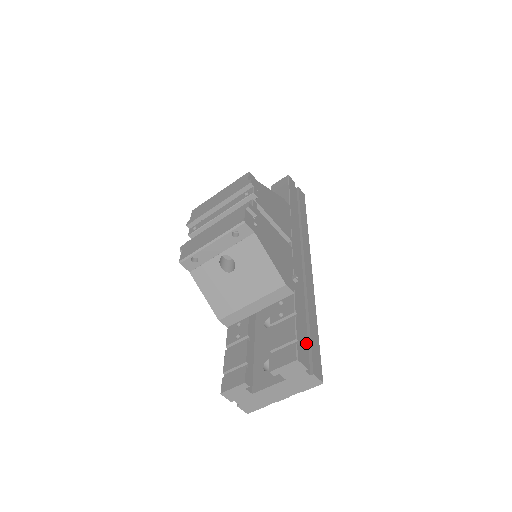
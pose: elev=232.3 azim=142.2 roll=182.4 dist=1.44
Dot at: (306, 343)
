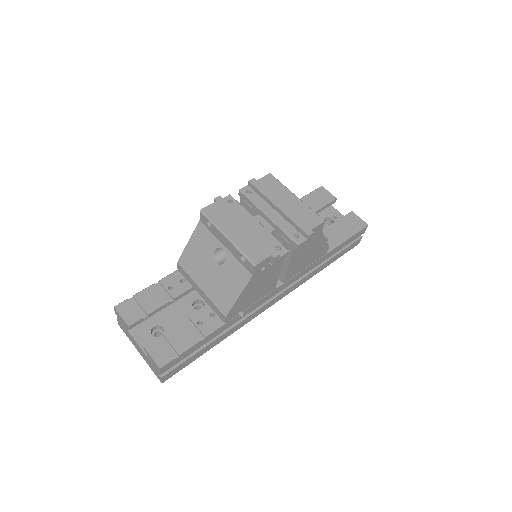
Dot at: occluded
